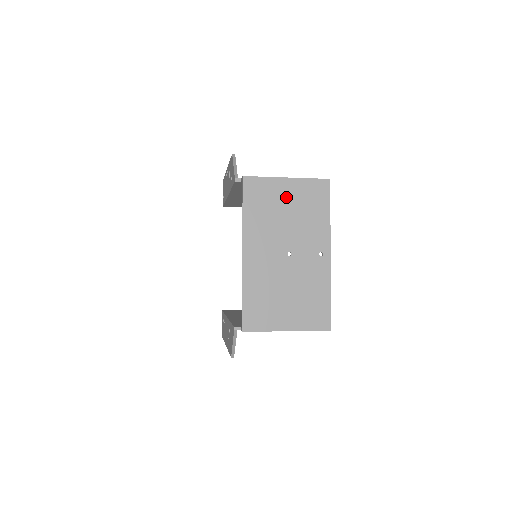
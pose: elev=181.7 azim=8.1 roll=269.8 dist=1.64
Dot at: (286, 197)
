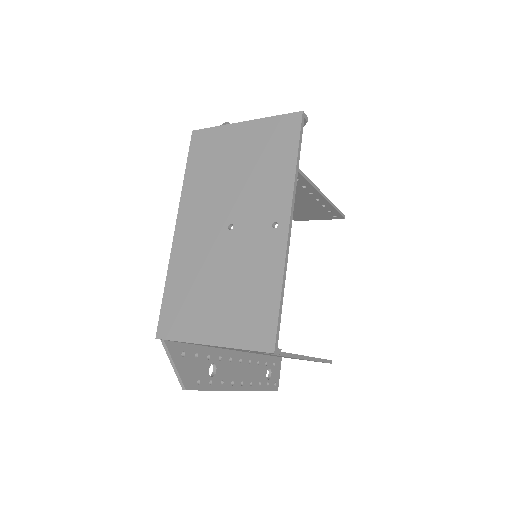
Dot at: (238, 148)
